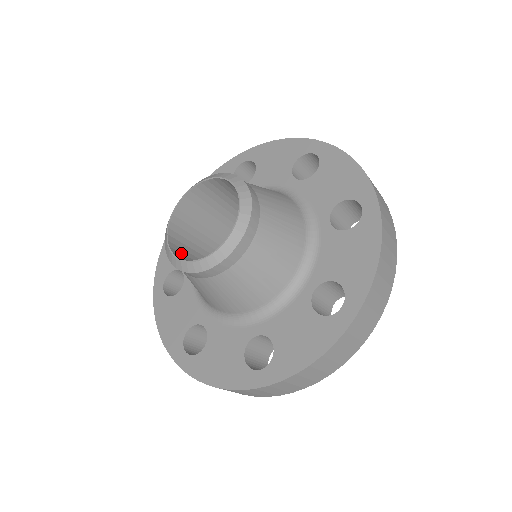
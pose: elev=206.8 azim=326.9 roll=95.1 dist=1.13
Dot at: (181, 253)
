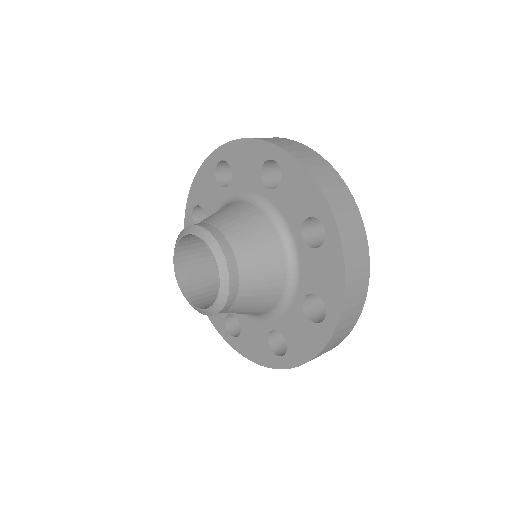
Dot at: (186, 262)
